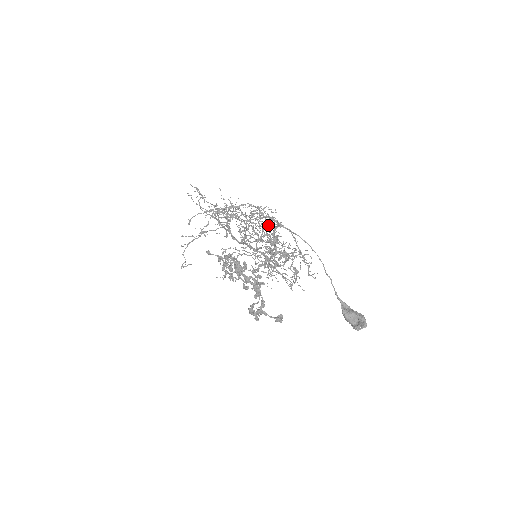
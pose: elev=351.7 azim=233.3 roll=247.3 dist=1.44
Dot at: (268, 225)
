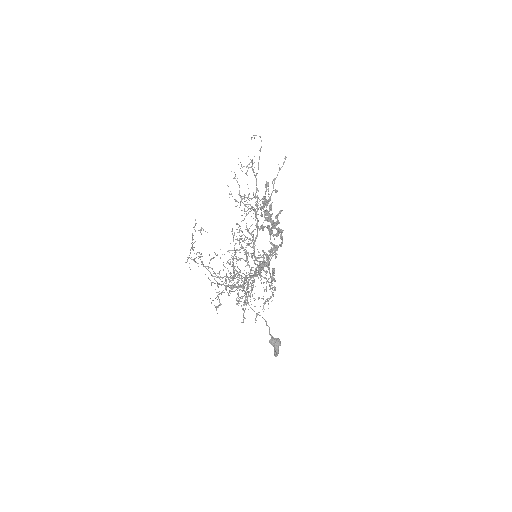
Dot at: (218, 294)
